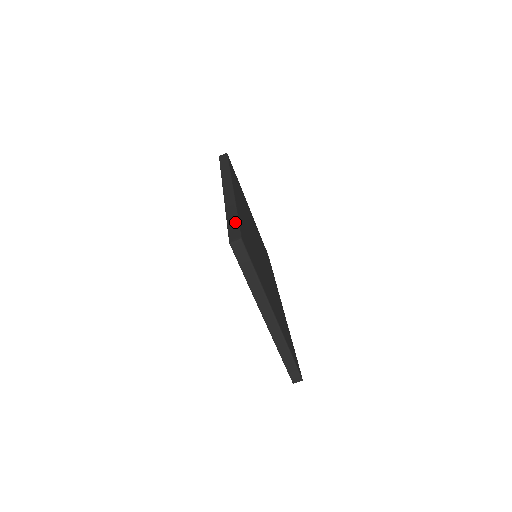
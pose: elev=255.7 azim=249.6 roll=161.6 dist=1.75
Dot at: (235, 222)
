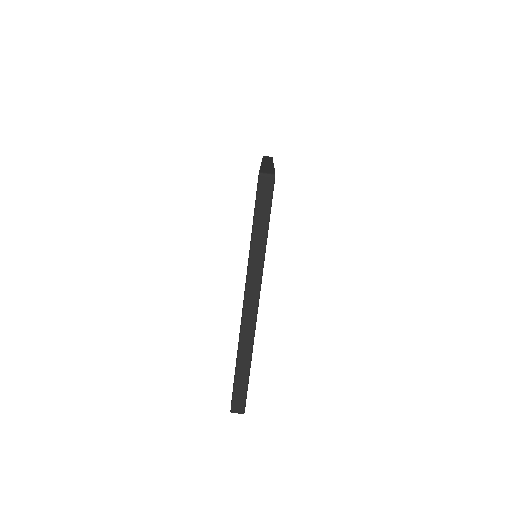
Dot at: (271, 169)
